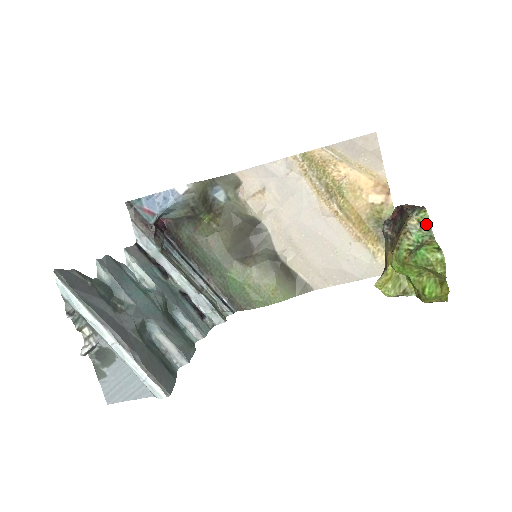
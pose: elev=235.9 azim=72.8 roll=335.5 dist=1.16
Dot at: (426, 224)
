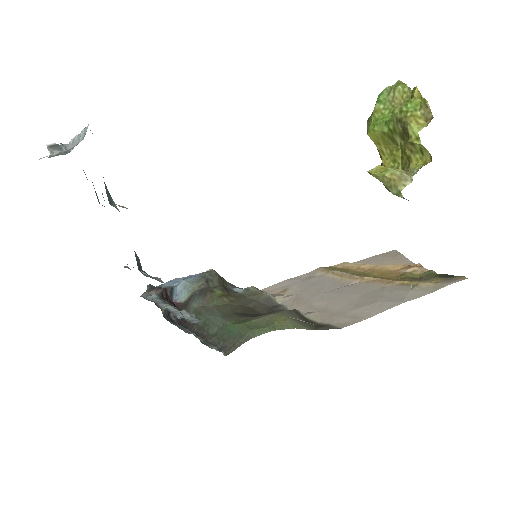
Dot at: occluded
